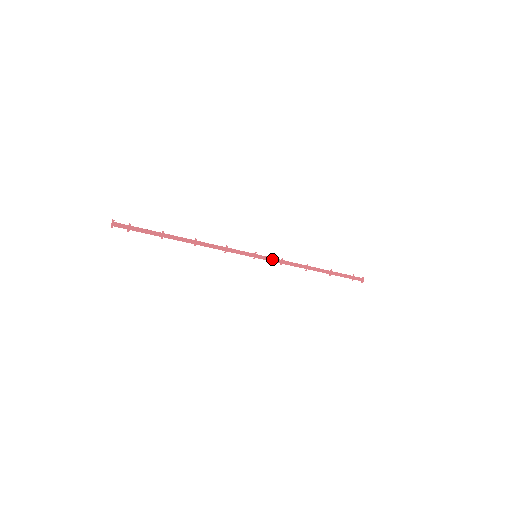
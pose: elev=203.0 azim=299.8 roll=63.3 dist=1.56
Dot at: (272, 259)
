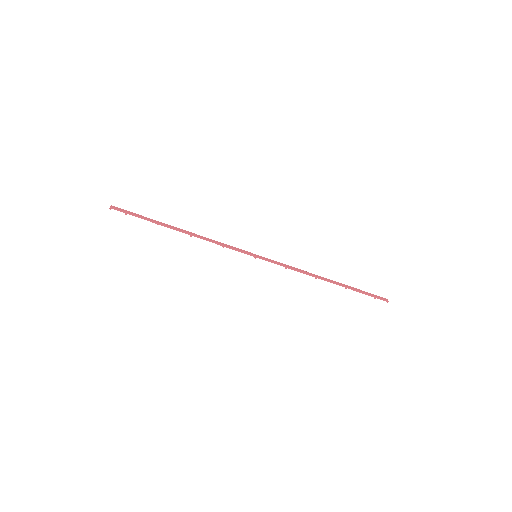
Dot at: (274, 261)
